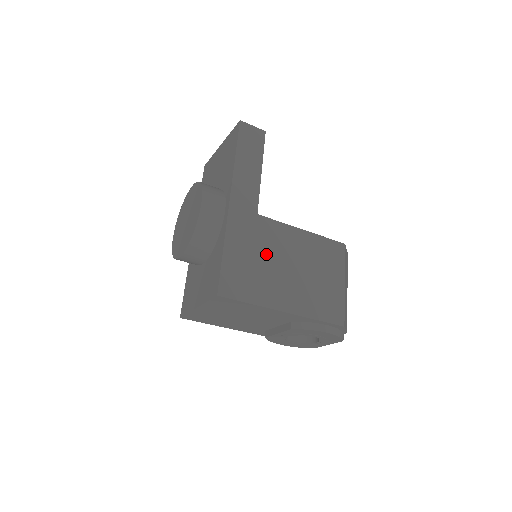
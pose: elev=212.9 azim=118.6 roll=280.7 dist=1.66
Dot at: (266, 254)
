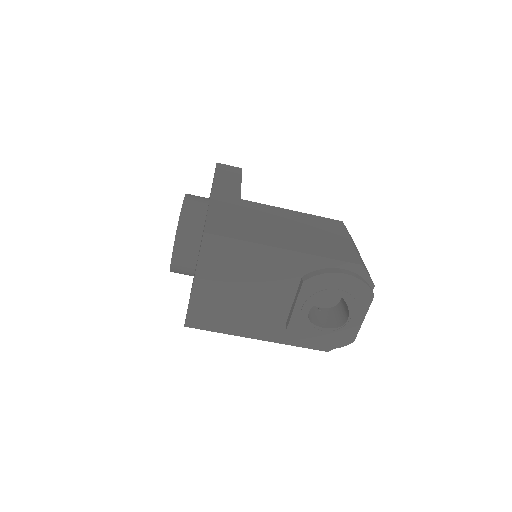
Dot at: (255, 218)
